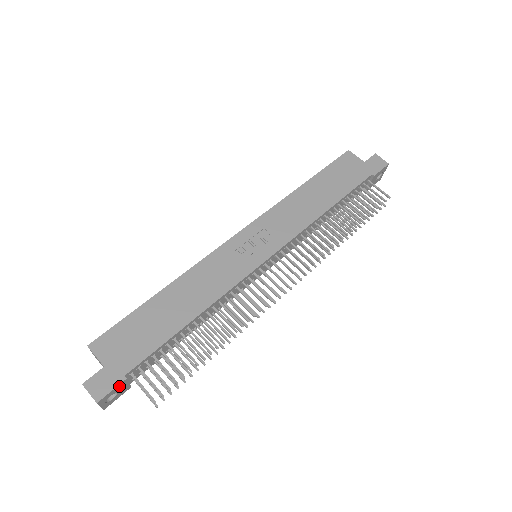
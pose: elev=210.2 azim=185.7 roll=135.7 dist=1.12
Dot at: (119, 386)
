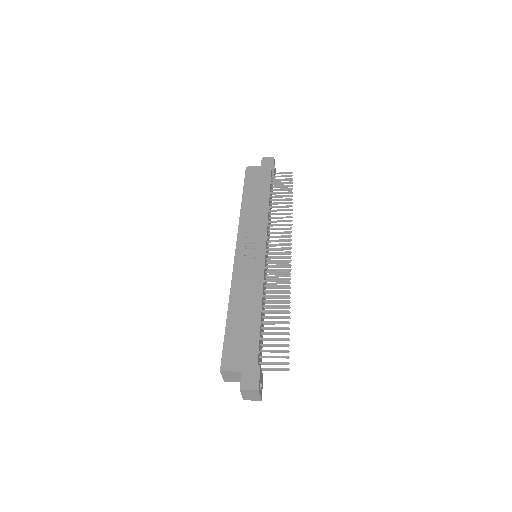
Dot at: (260, 374)
